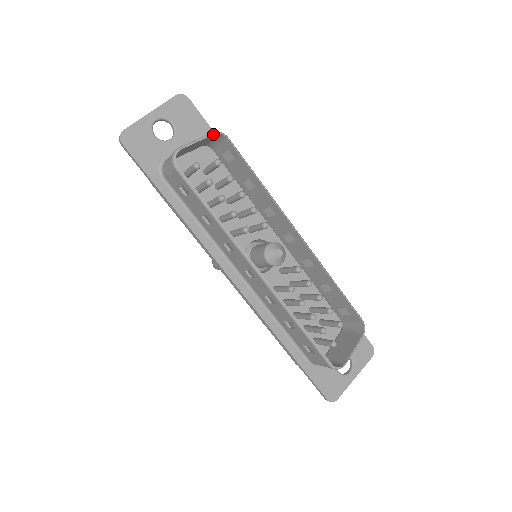
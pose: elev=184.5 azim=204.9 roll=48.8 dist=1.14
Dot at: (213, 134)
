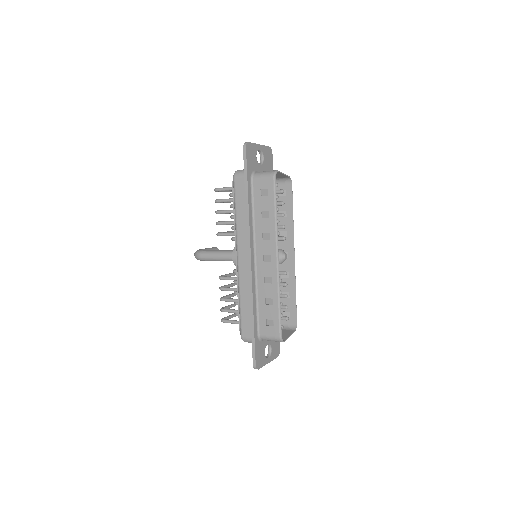
Dot at: (289, 177)
